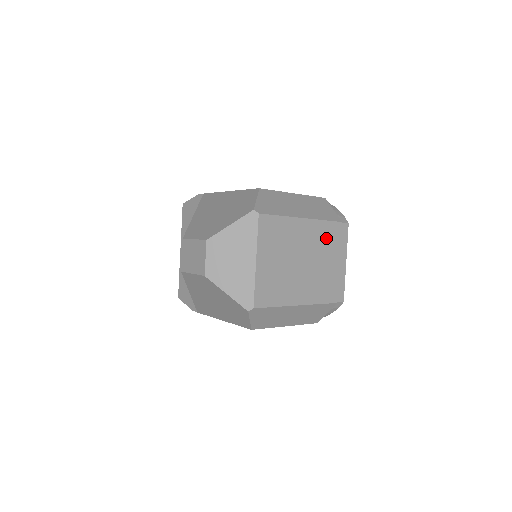
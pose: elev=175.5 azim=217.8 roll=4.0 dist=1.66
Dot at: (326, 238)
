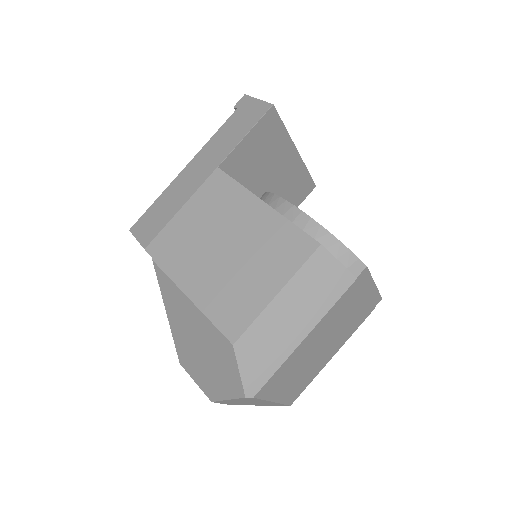
Dot at: (341, 309)
